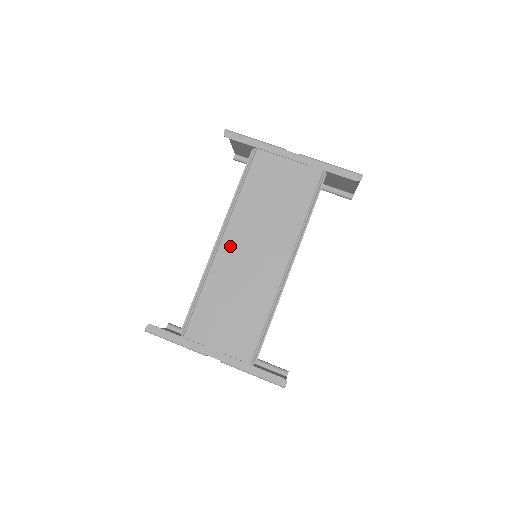
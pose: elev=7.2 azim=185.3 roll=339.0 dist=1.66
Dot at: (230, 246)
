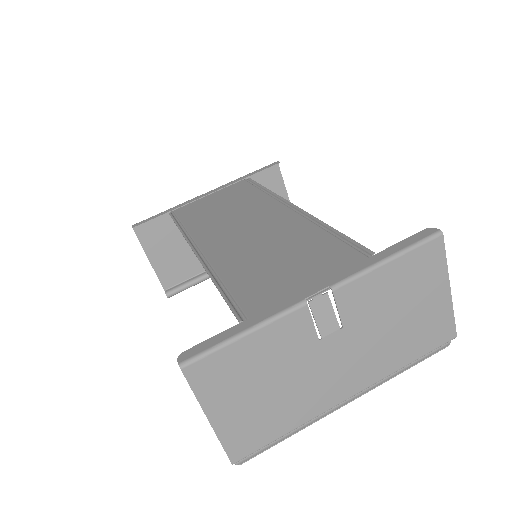
Dot at: (214, 244)
